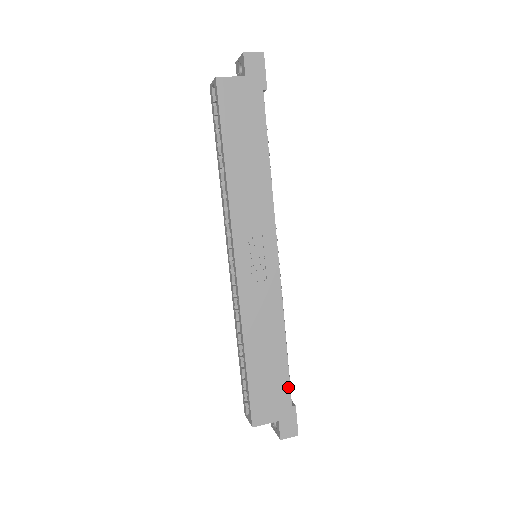
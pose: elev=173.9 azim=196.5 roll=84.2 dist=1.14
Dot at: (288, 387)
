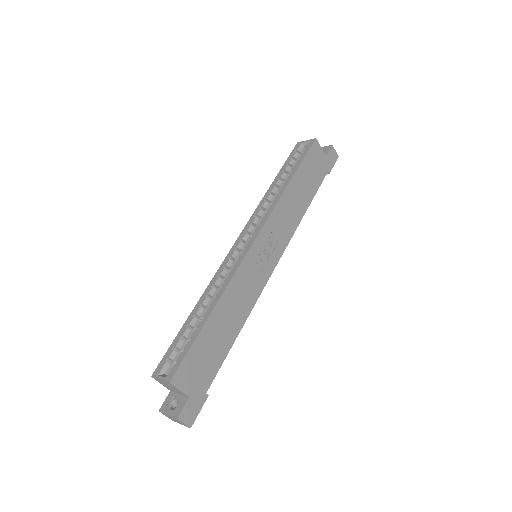
Dot at: (216, 372)
